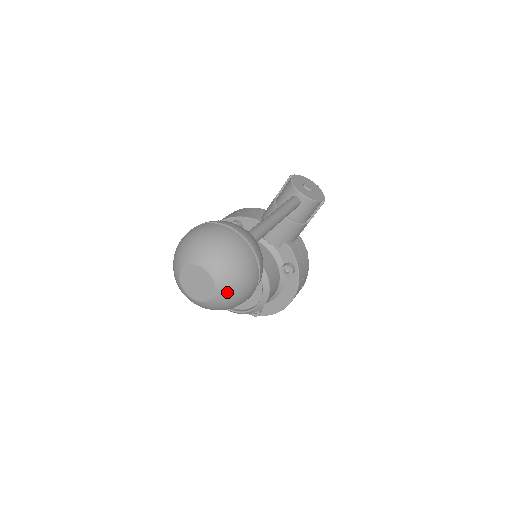
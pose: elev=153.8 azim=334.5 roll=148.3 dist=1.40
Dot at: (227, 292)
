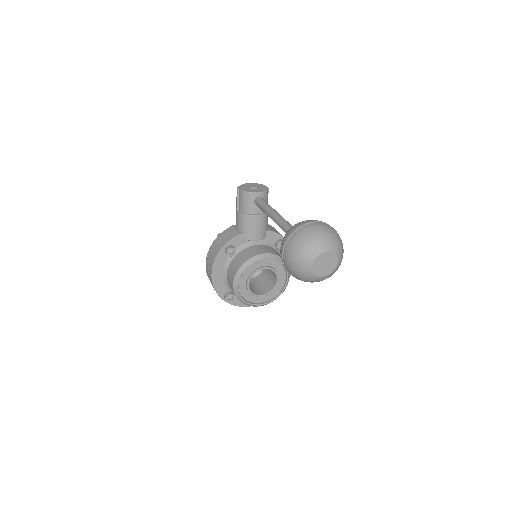
Dot at: (341, 253)
